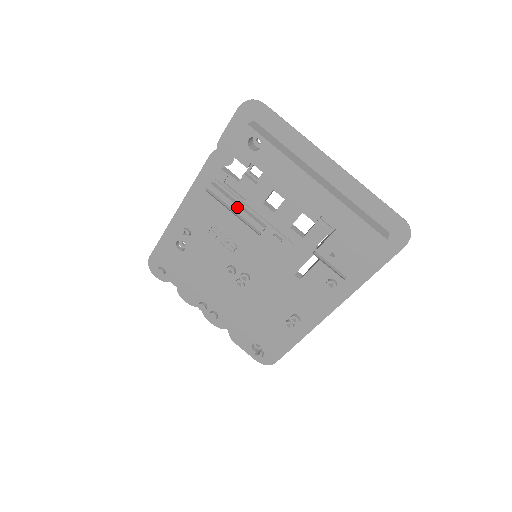
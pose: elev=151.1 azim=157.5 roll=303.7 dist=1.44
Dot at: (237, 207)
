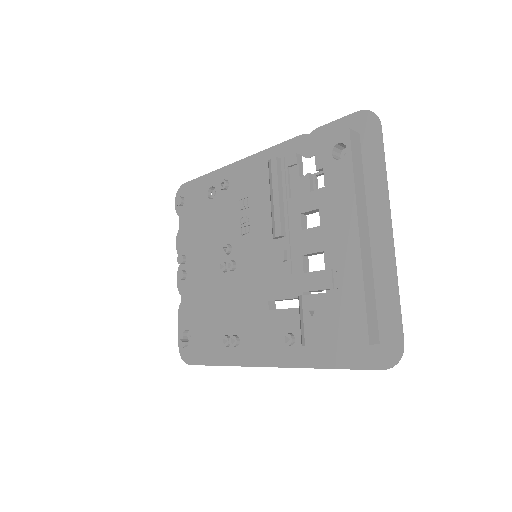
Dot at: (278, 196)
